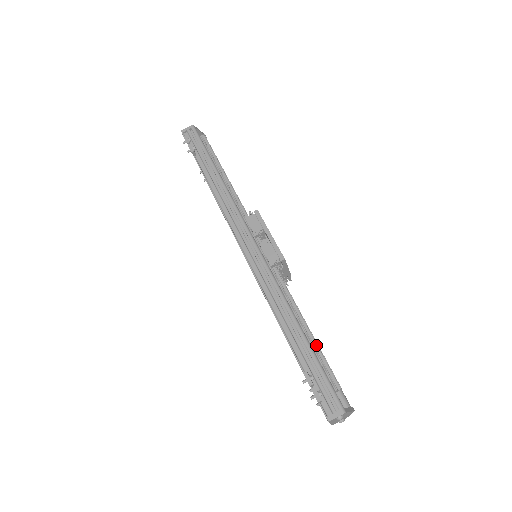
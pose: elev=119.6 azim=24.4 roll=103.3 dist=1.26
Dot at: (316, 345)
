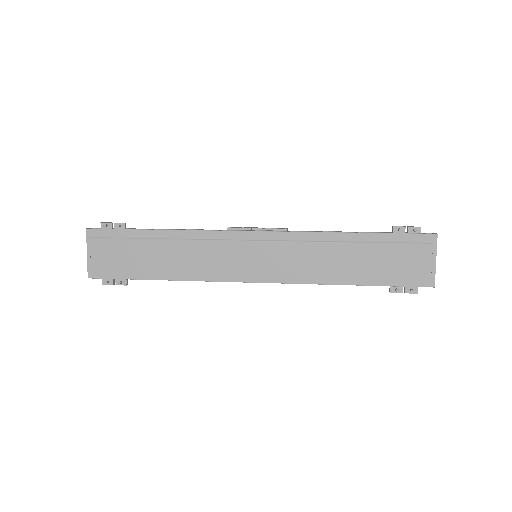
Dot at: occluded
